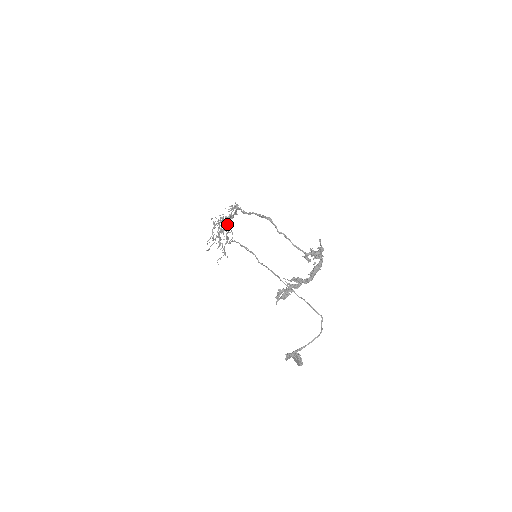
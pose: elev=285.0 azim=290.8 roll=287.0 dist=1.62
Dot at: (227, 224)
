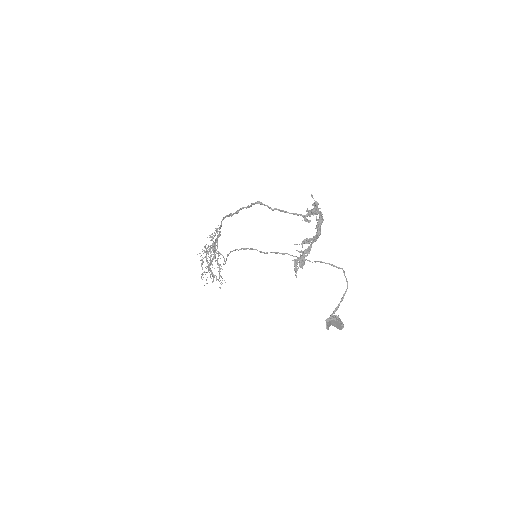
Dot at: occluded
